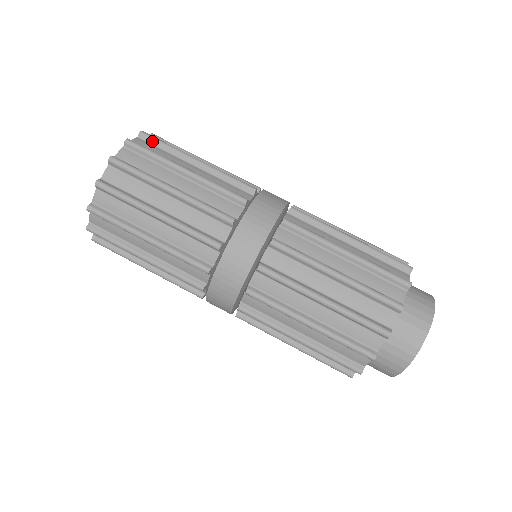
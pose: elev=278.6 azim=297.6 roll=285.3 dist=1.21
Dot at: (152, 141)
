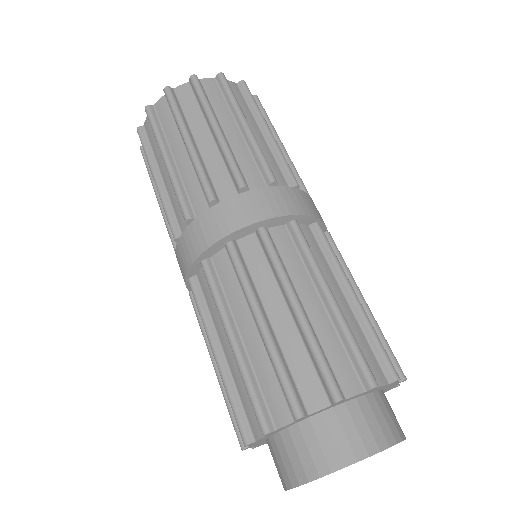
Dot at: (259, 106)
